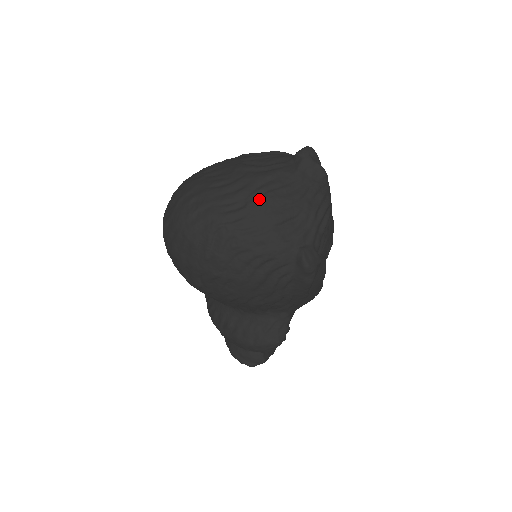
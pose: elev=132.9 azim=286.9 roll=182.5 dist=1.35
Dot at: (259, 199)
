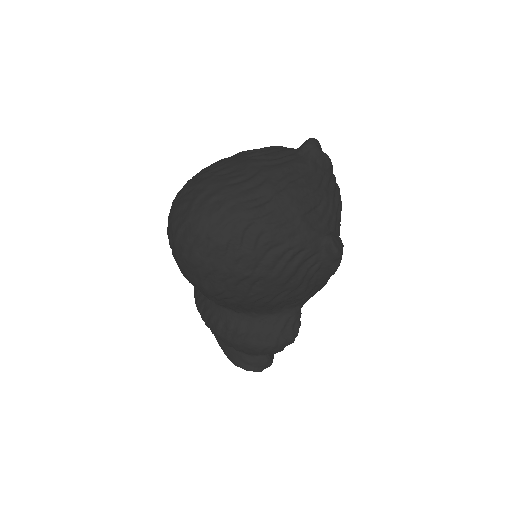
Dot at: (283, 191)
